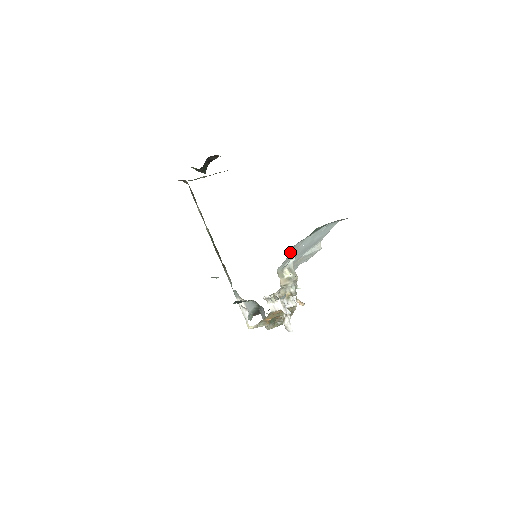
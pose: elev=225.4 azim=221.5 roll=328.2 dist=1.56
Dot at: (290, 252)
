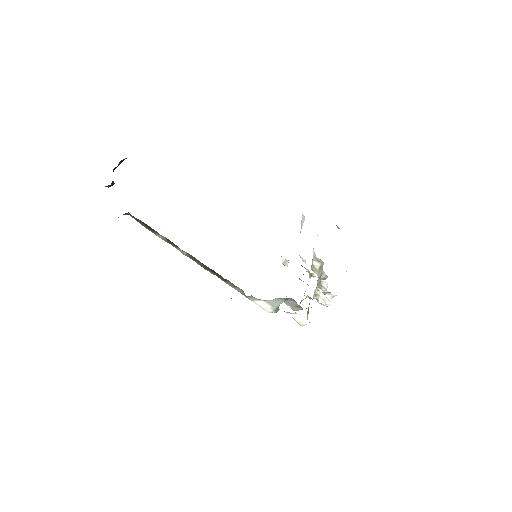
Dot at: occluded
